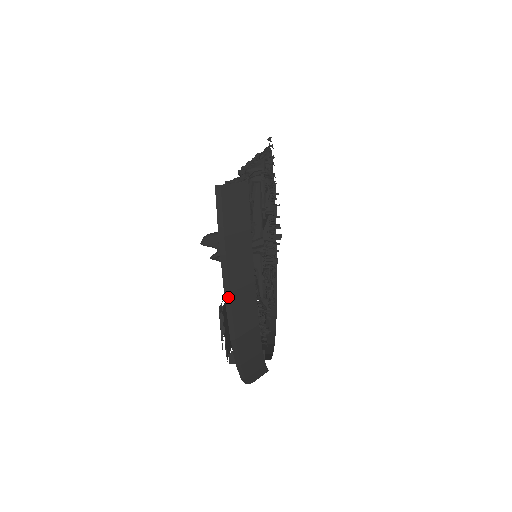
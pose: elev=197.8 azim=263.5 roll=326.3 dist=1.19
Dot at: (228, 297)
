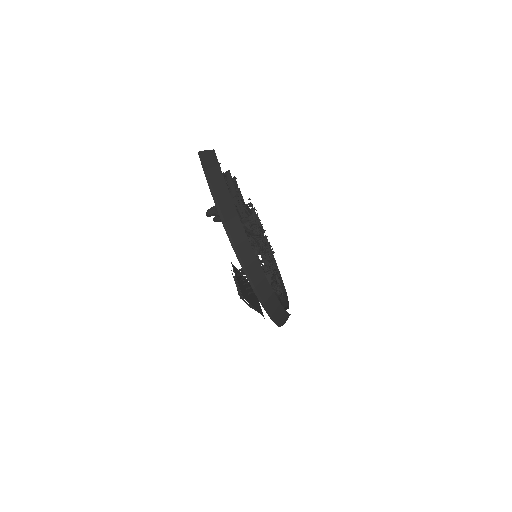
Dot at: (214, 197)
